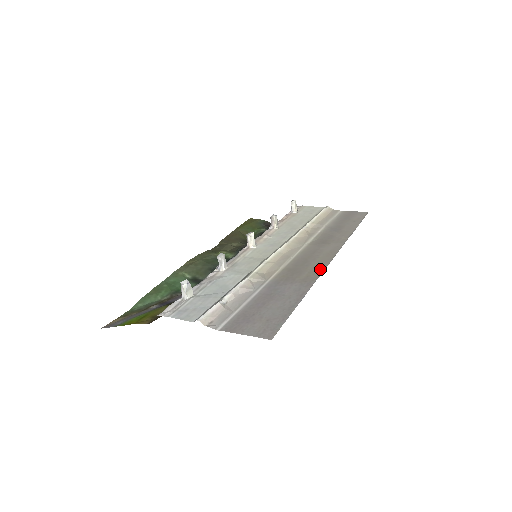
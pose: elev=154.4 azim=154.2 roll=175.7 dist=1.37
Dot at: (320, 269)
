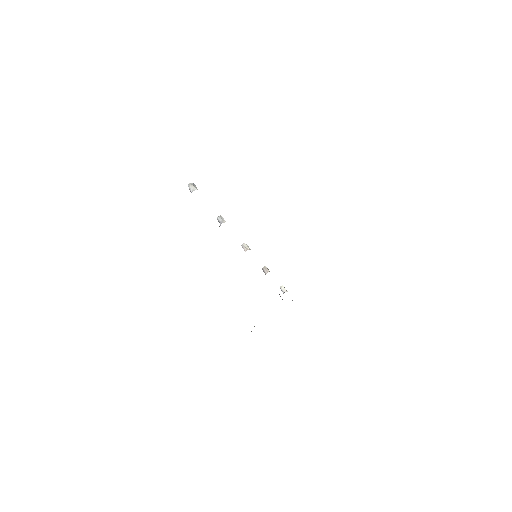
Dot at: occluded
